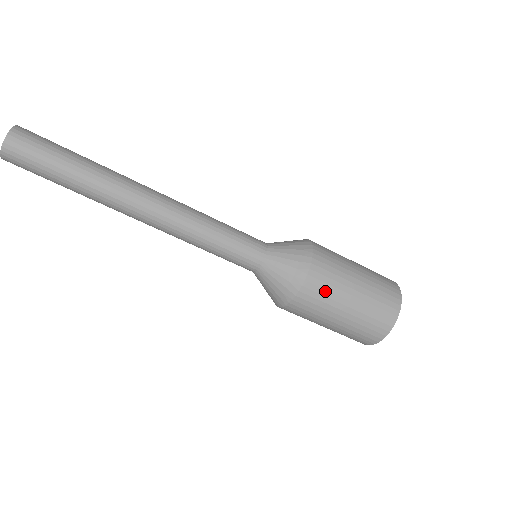
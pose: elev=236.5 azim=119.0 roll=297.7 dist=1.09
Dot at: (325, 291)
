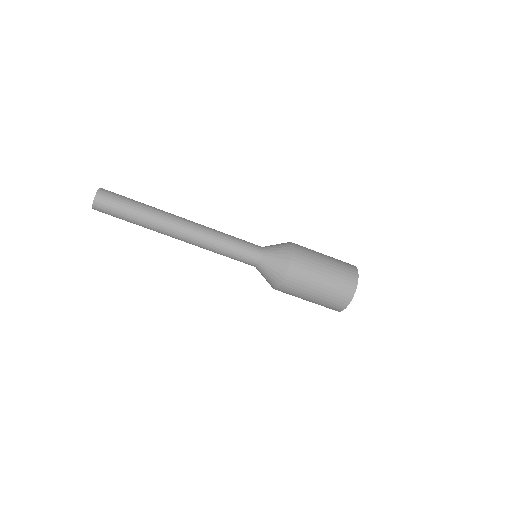
Dot at: (305, 266)
